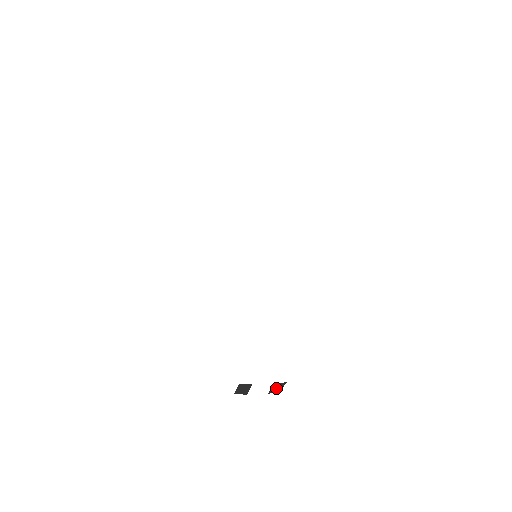
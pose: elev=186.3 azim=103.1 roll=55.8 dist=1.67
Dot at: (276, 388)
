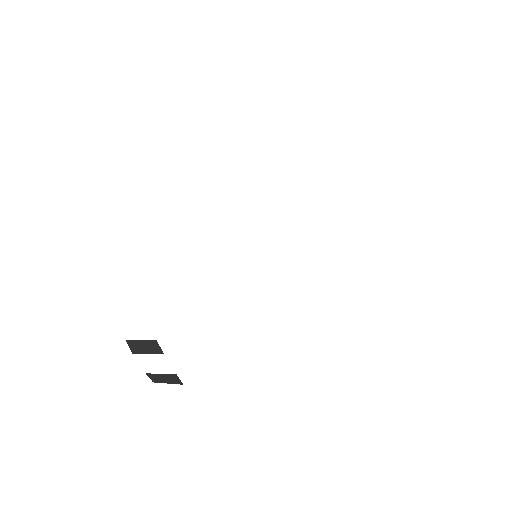
Dot at: (163, 378)
